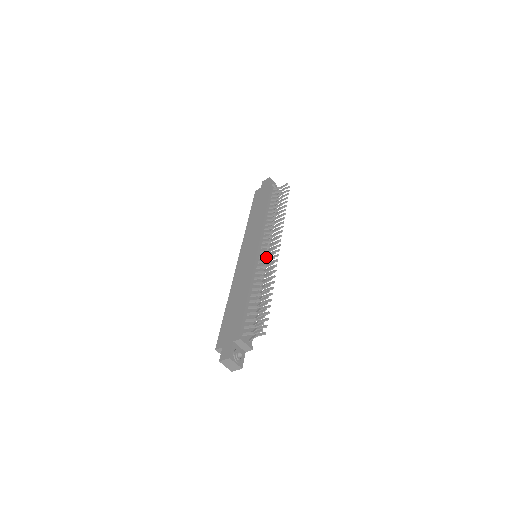
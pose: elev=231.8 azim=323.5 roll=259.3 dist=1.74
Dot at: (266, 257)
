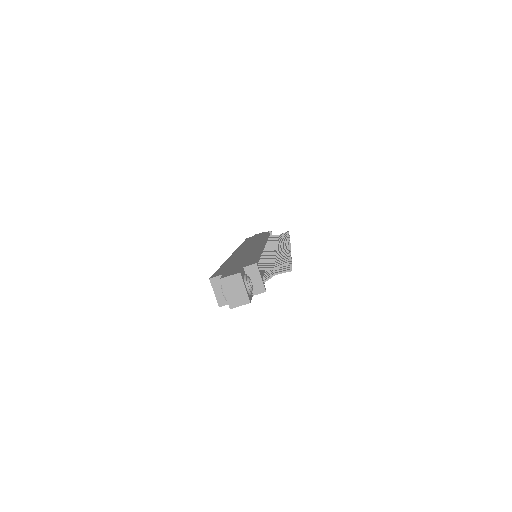
Dot at: occluded
